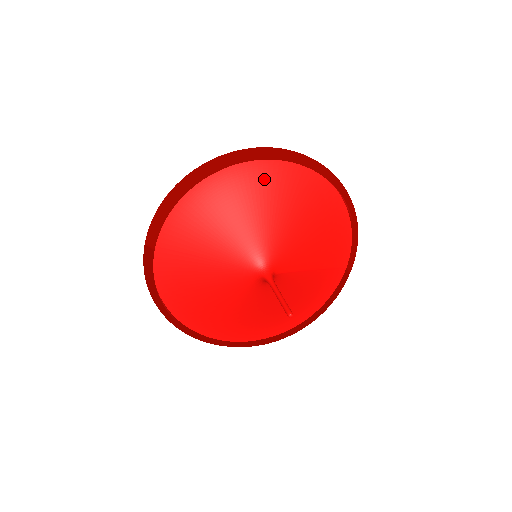
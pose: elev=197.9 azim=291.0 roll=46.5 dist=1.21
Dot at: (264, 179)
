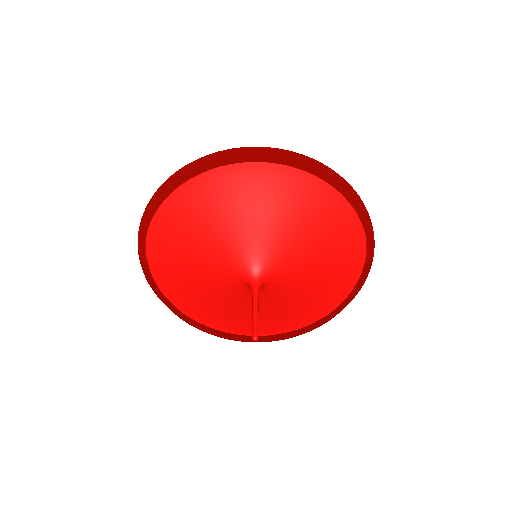
Dot at: (235, 183)
